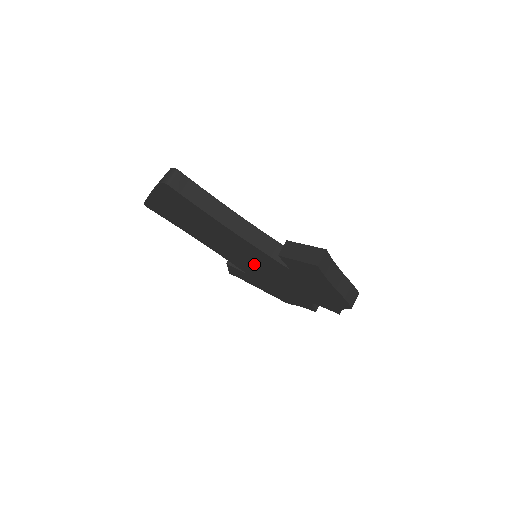
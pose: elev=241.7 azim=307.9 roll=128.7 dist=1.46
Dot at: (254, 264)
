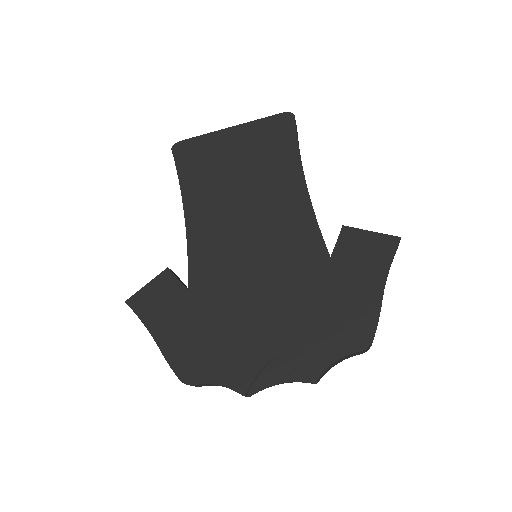
Dot at: (253, 256)
